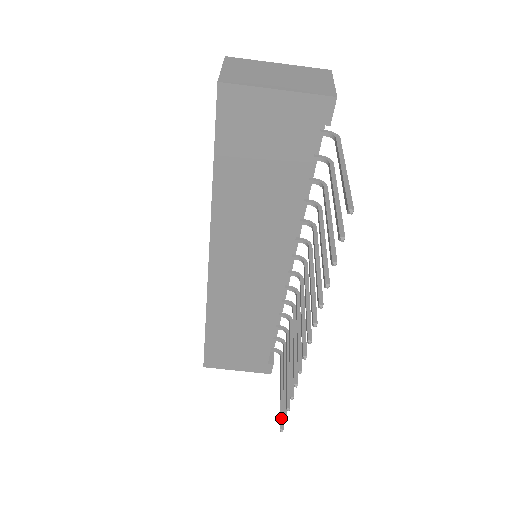
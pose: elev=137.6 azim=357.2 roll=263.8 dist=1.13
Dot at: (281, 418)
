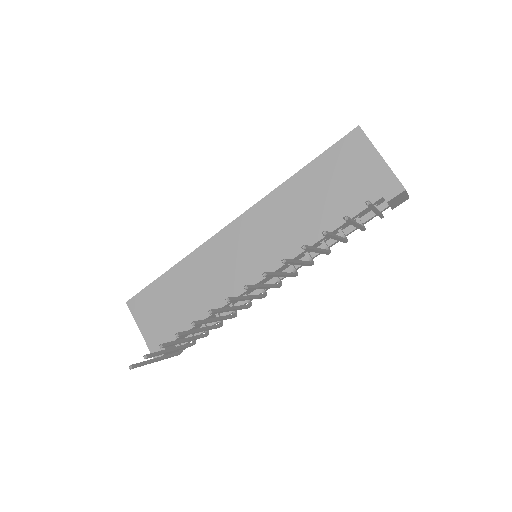
Dot at: (139, 363)
